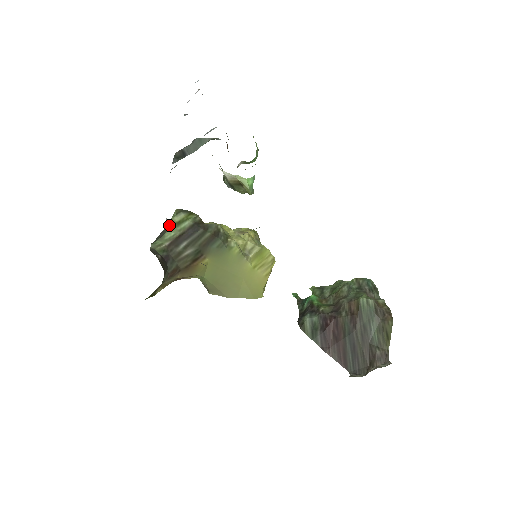
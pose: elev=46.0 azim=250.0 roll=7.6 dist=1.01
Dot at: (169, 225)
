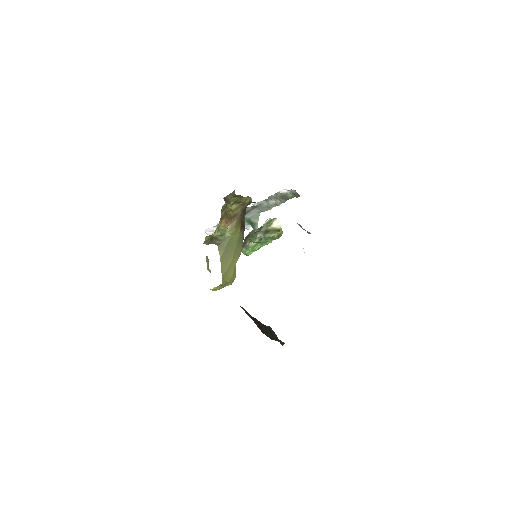
Dot at: occluded
